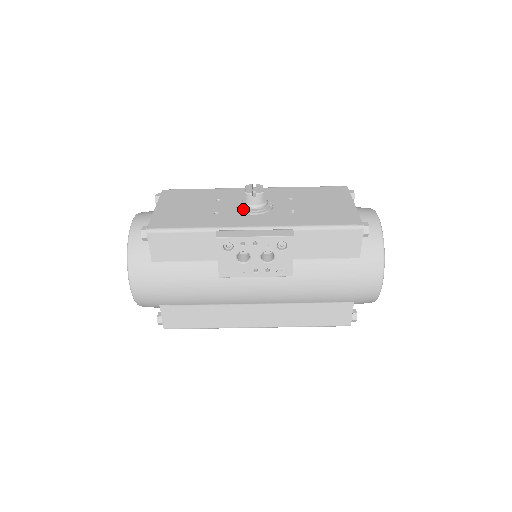
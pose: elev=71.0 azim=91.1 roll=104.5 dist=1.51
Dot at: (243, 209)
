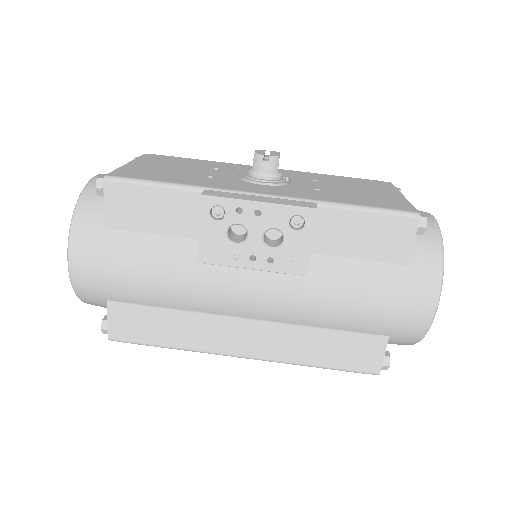
Dot at: (248, 177)
